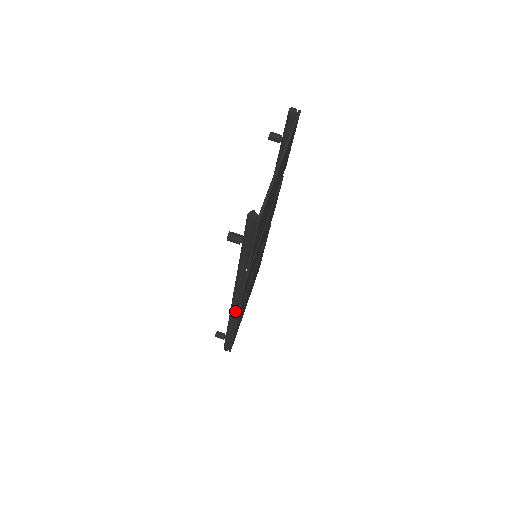
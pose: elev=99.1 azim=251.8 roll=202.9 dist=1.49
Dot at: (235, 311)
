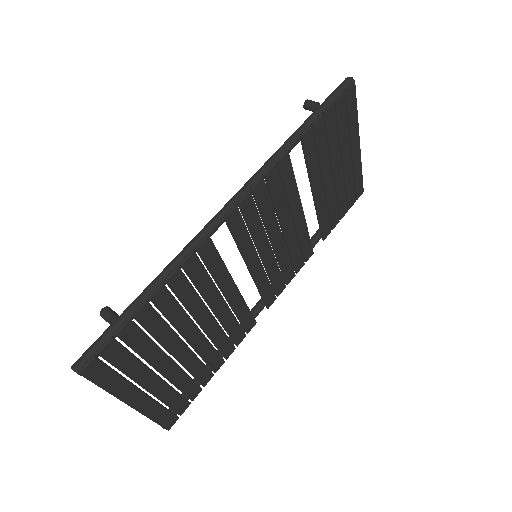
Dot at: (214, 223)
